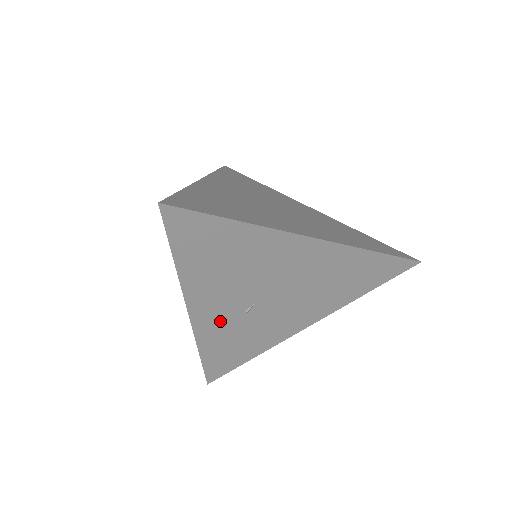
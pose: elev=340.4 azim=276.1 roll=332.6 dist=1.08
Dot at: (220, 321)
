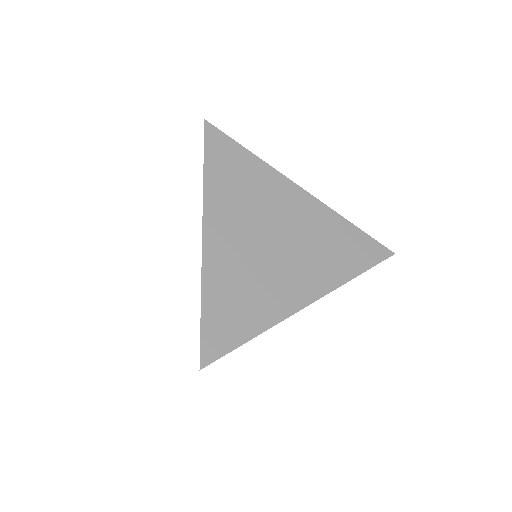
Dot at: occluded
